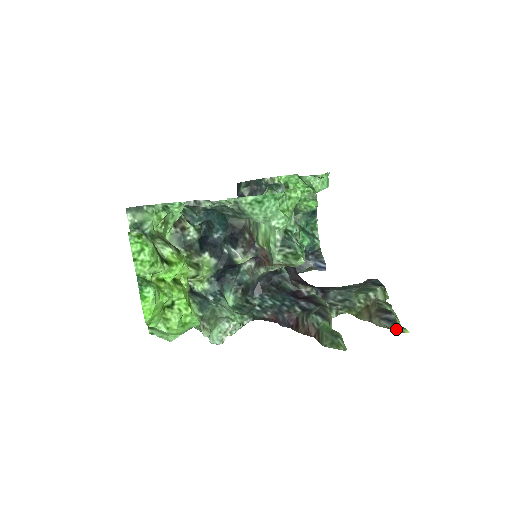
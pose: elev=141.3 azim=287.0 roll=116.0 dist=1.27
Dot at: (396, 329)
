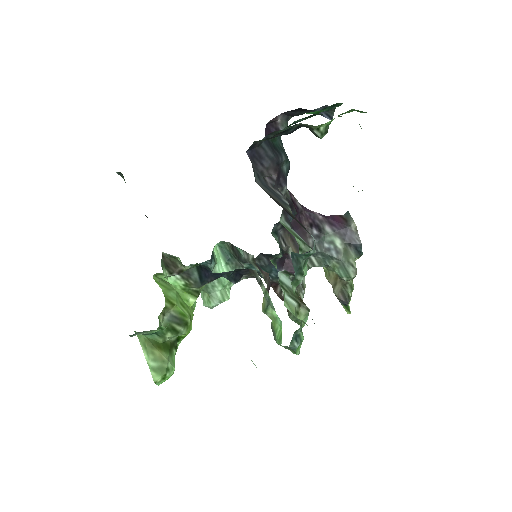
Dot at: occluded
